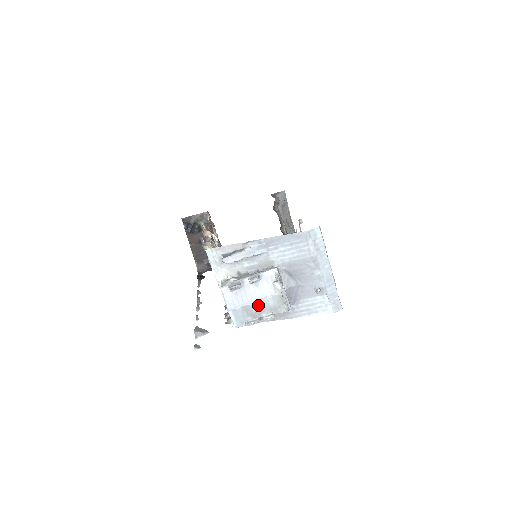
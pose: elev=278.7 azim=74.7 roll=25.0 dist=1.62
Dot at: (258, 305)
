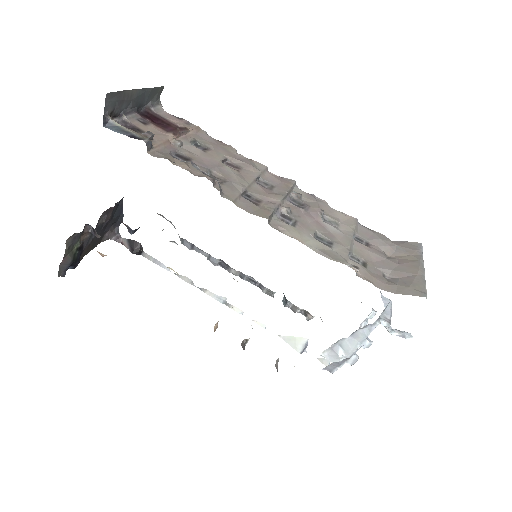
Dot at: occluded
